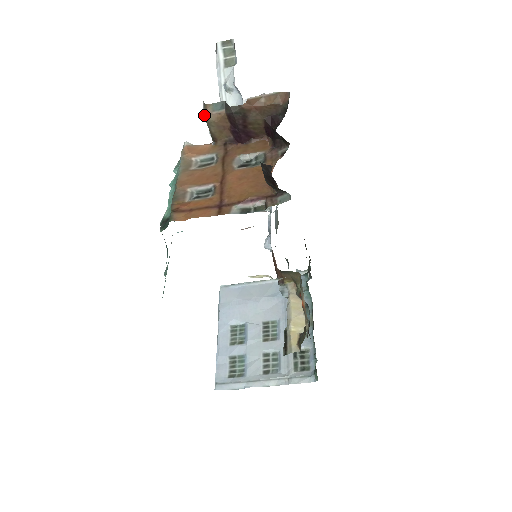
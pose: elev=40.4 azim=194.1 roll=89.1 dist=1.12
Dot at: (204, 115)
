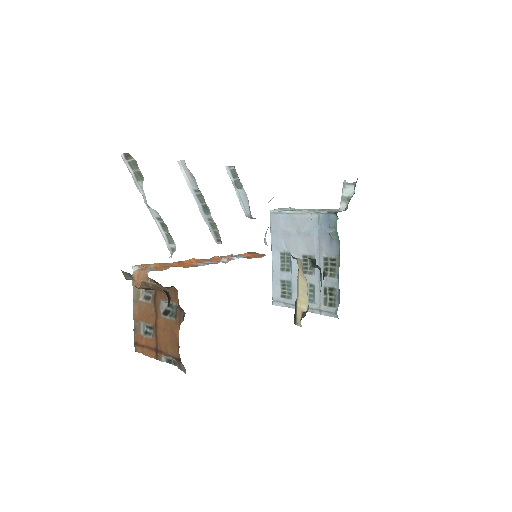
Dot at: (125, 275)
